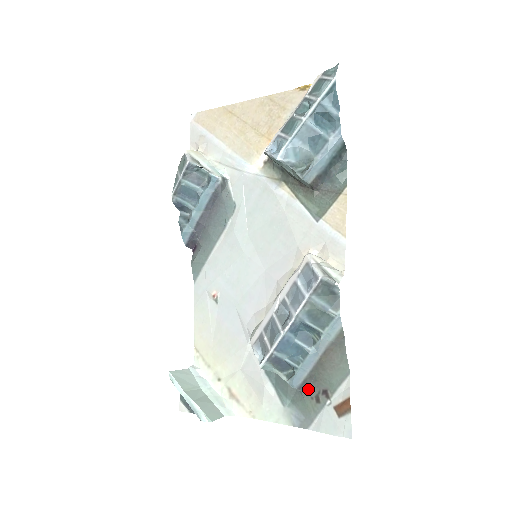
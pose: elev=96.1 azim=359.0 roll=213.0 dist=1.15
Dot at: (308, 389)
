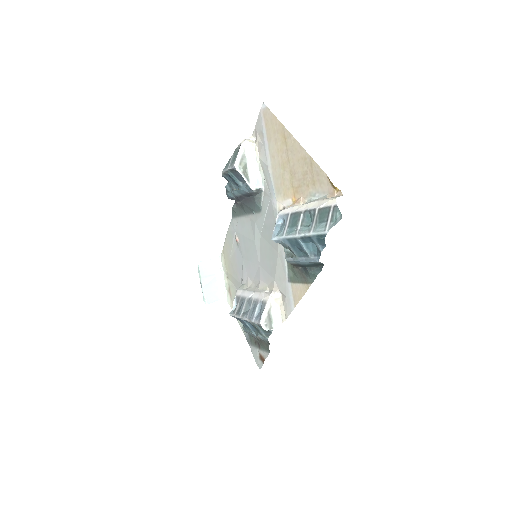
Dot at: (253, 336)
